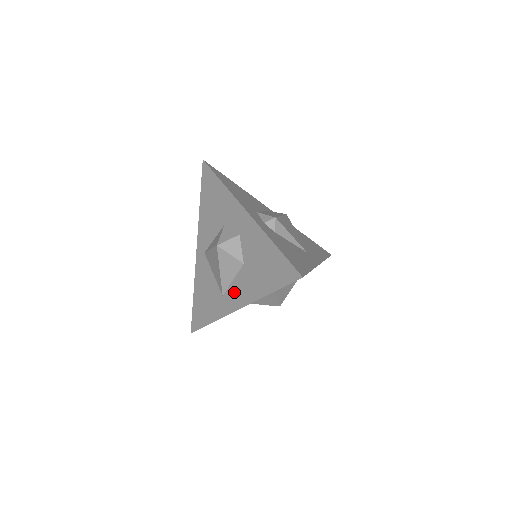
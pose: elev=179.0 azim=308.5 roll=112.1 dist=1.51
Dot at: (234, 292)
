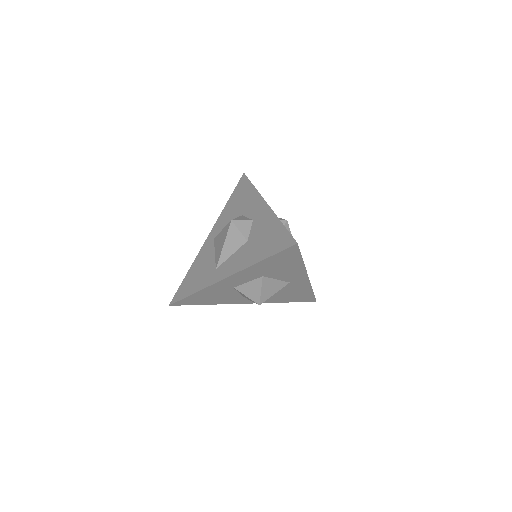
Dot at: (229, 264)
